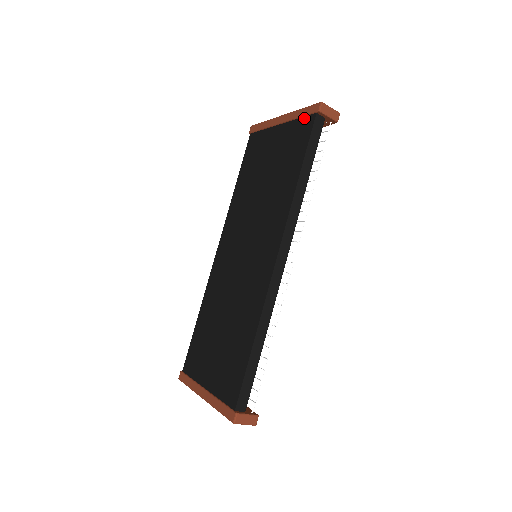
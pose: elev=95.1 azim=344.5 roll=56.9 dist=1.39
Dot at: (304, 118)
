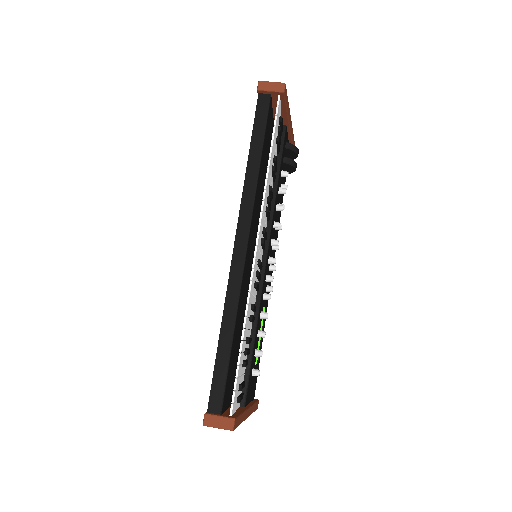
Dot at: occluded
